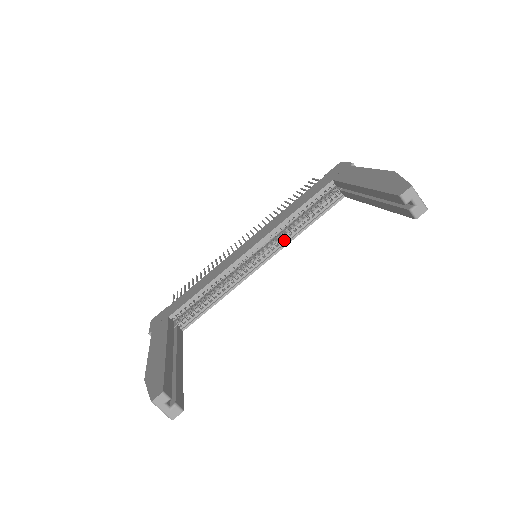
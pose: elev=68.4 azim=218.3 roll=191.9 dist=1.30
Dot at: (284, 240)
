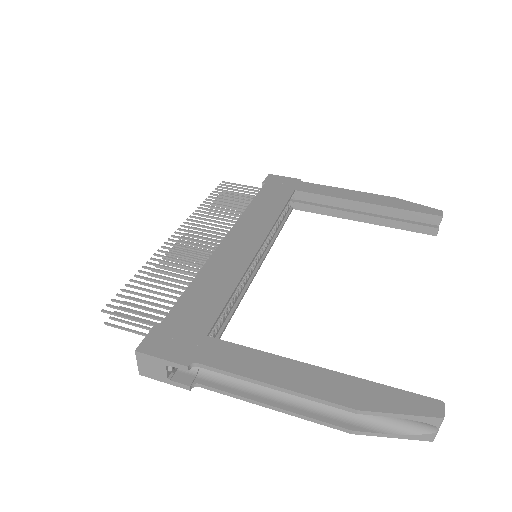
Dot at: (269, 242)
